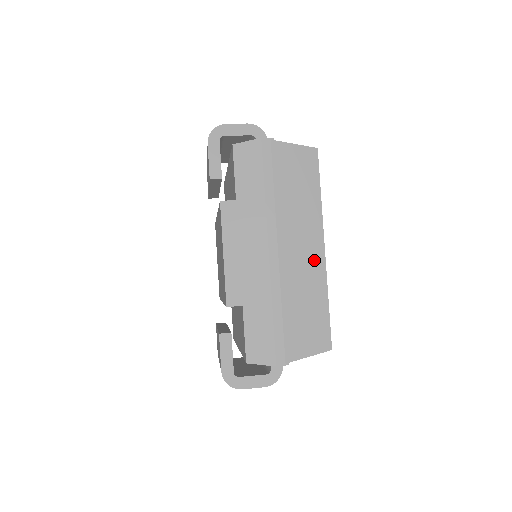
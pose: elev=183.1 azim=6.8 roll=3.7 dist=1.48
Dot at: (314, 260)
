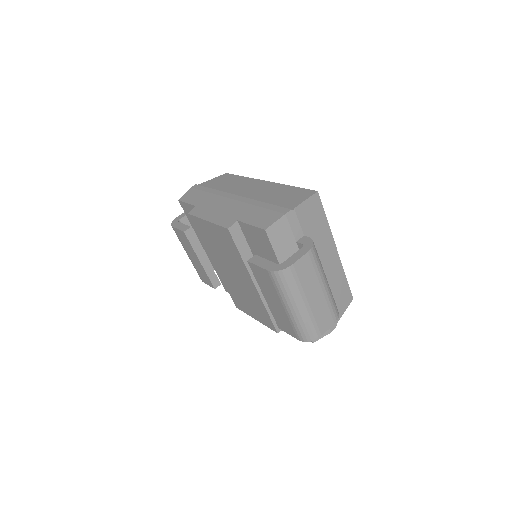
Dot at: (264, 186)
